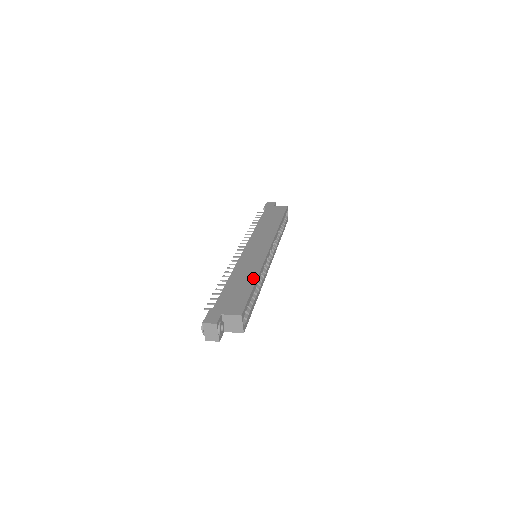
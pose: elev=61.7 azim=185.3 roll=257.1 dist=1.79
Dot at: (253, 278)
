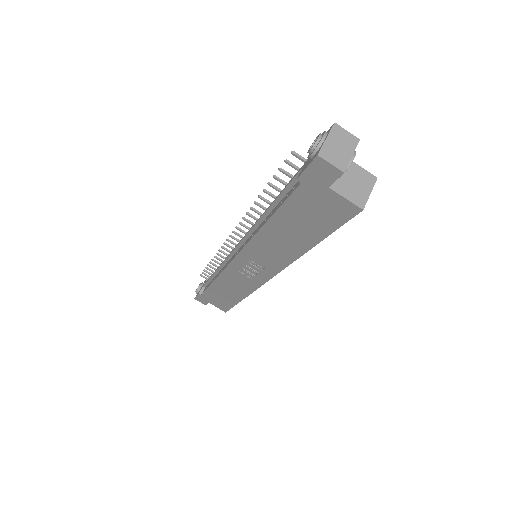
Dot at: occluded
